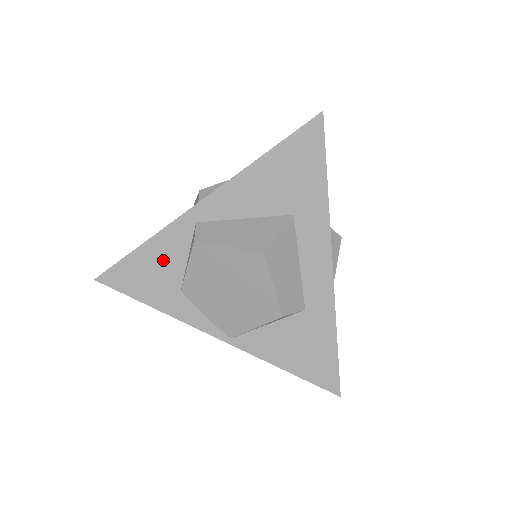
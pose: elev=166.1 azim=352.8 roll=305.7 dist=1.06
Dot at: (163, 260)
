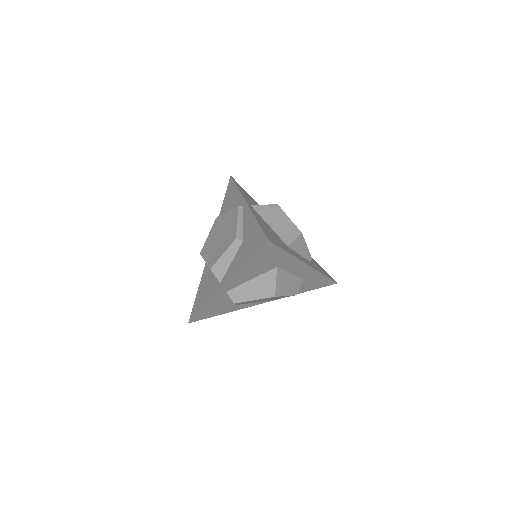
Dot at: (218, 305)
